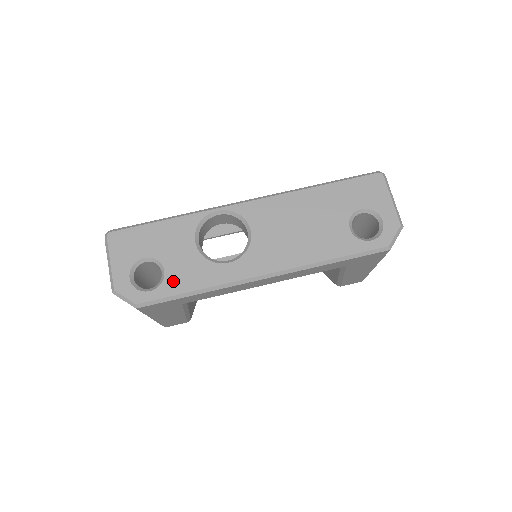
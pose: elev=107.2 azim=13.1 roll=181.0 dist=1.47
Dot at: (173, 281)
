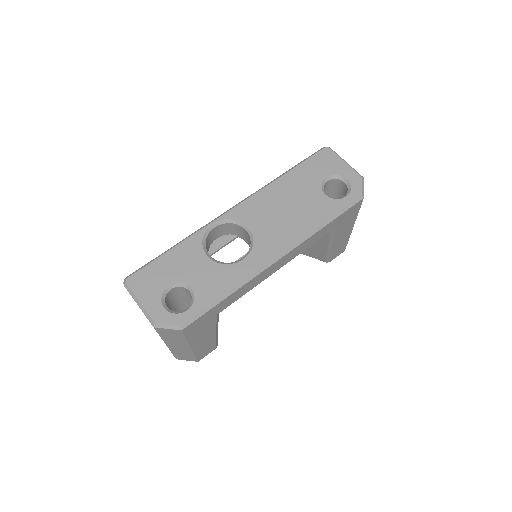
Dot at: (204, 293)
